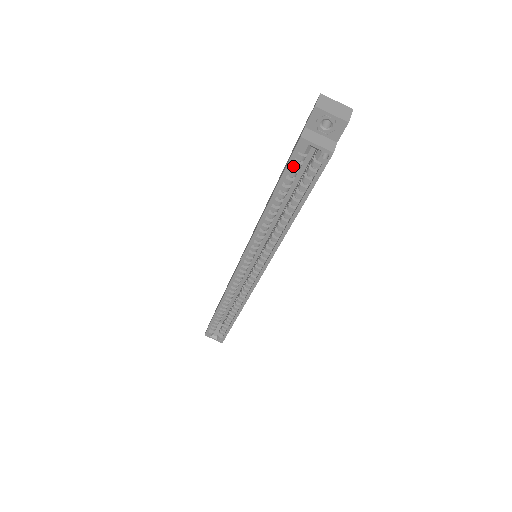
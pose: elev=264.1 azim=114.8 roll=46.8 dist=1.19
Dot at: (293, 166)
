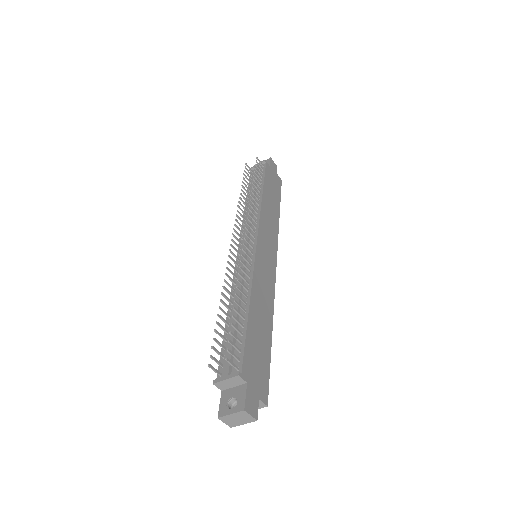
Dot at: occluded
